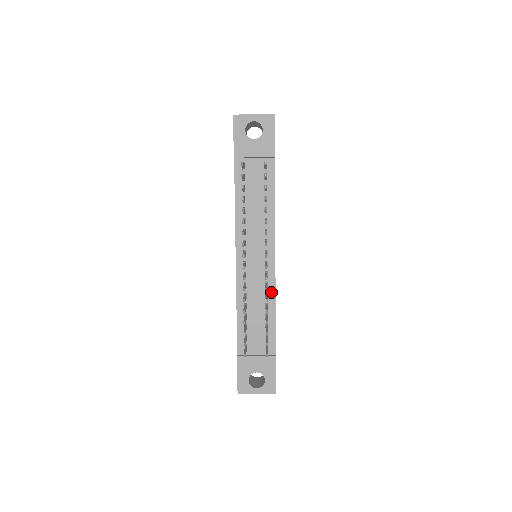
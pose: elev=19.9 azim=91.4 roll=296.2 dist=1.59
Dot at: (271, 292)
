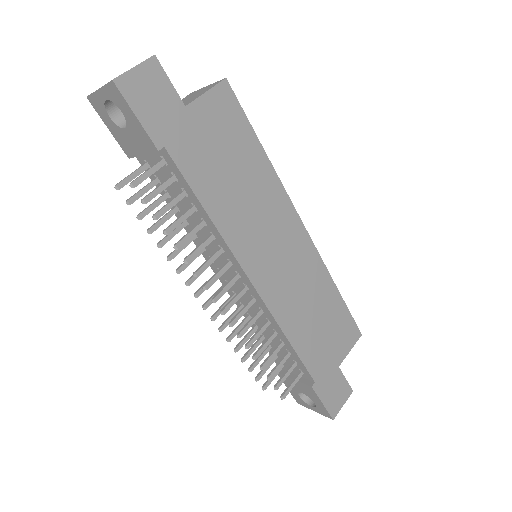
Dot at: (271, 319)
